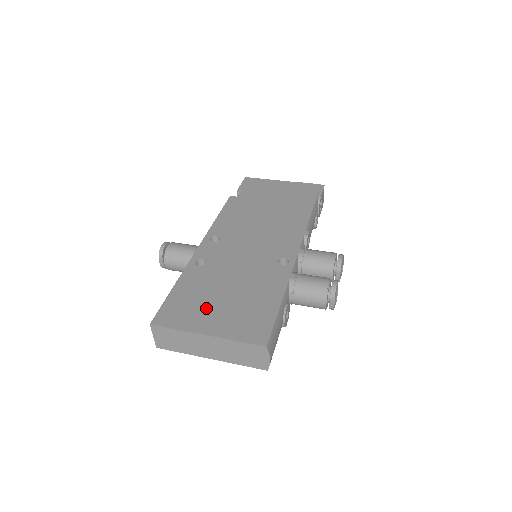
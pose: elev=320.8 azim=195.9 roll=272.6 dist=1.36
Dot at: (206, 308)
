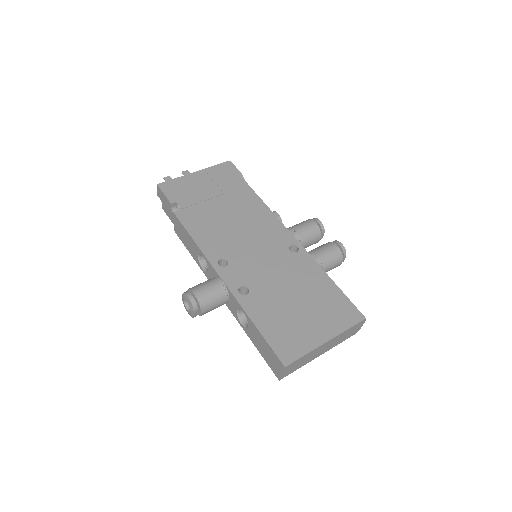
Dot at: (300, 323)
